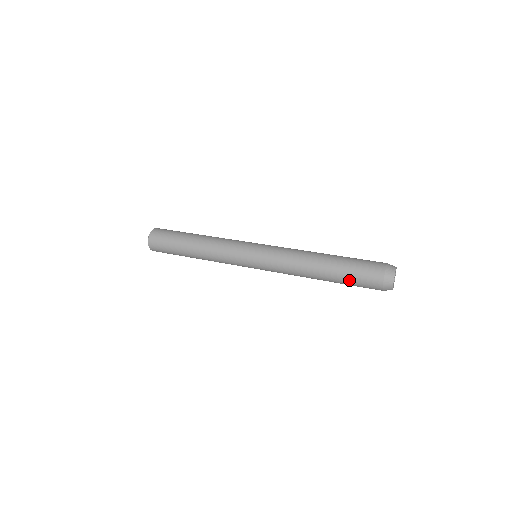
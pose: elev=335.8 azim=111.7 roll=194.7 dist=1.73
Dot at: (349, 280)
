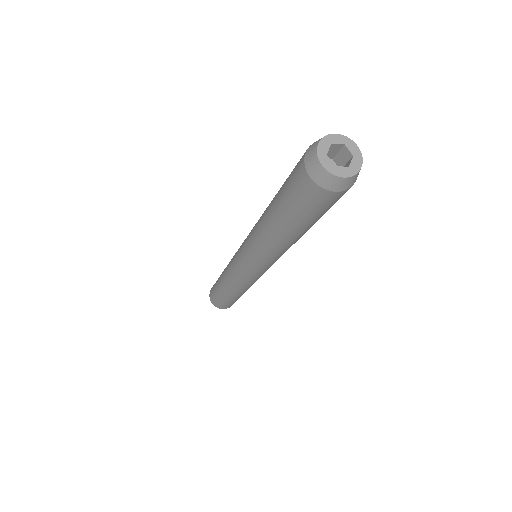
Dot at: (284, 183)
